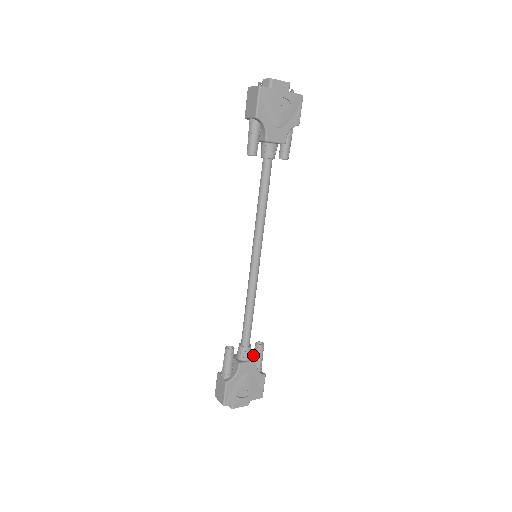
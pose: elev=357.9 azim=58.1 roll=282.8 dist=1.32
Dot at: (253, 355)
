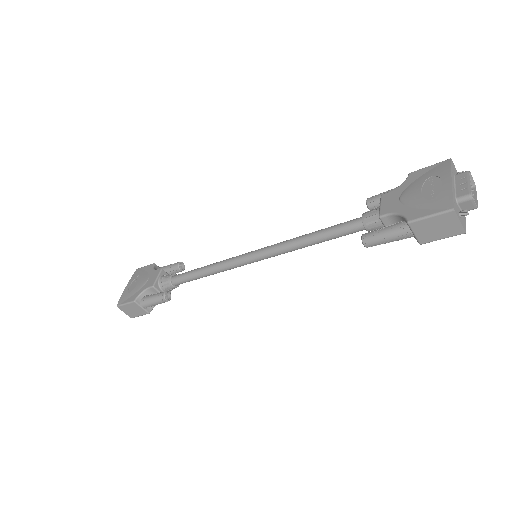
Dot at: (168, 272)
